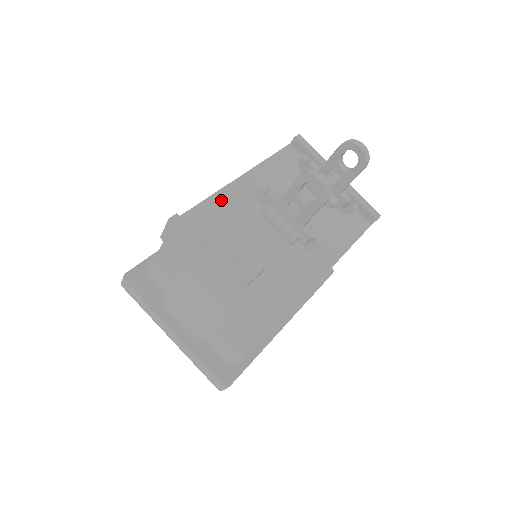
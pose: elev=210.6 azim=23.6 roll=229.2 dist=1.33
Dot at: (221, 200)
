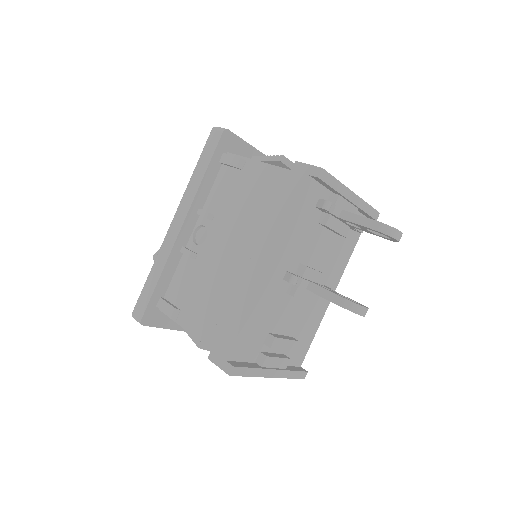
Dot at: (256, 308)
